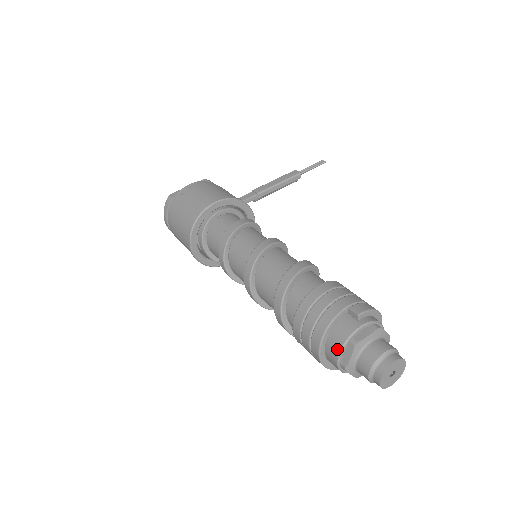
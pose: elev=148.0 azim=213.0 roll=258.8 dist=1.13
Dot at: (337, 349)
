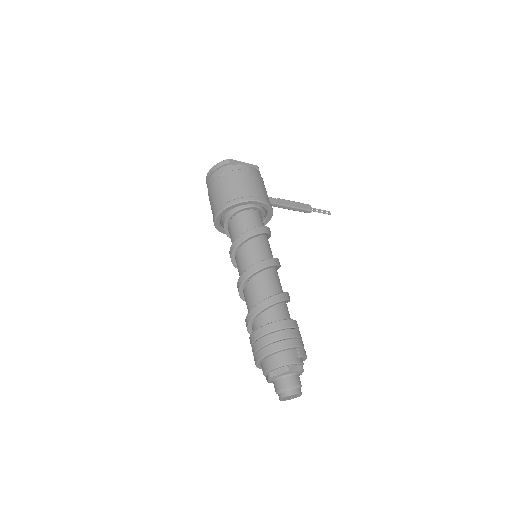
Dot at: (275, 365)
